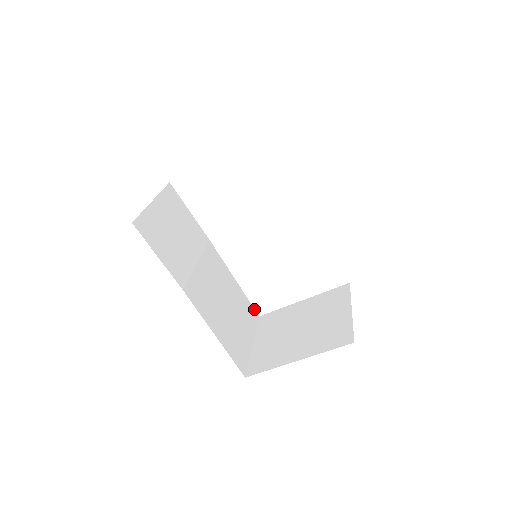
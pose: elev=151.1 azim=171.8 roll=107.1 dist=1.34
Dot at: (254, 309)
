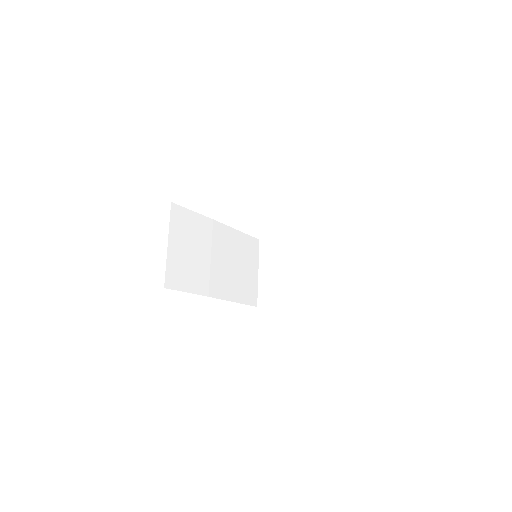
Dot at: (255, 238)
